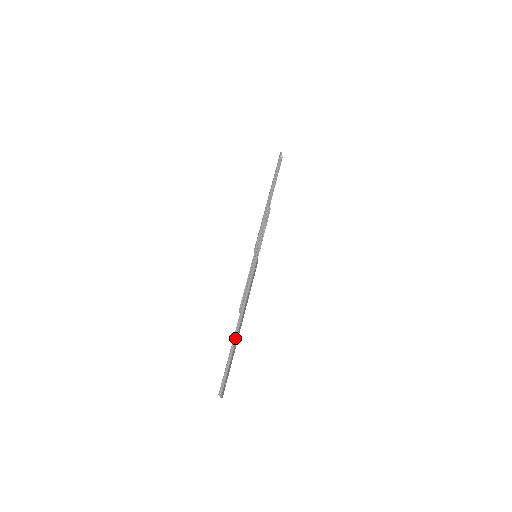
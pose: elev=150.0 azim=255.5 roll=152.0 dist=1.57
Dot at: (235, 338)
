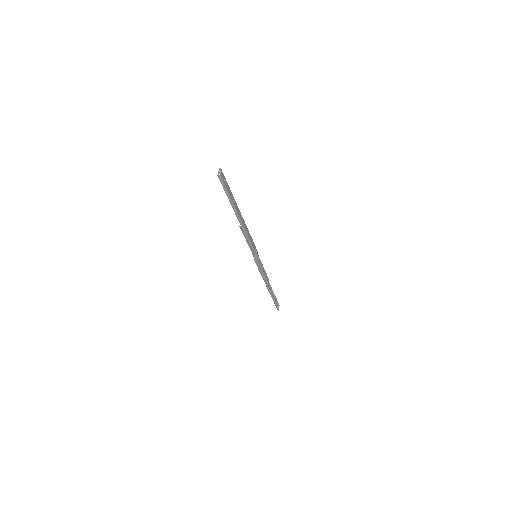
Dot at: (236, 205)
